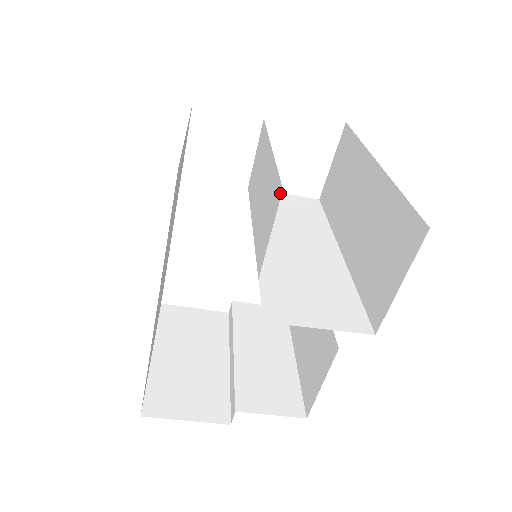
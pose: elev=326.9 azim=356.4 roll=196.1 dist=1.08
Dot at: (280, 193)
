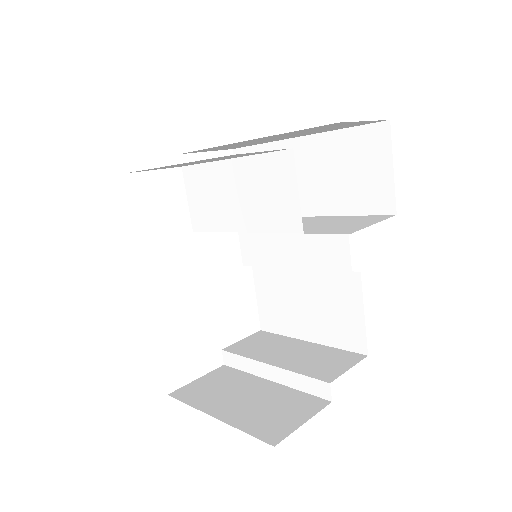
Dot at: (290, 155)
